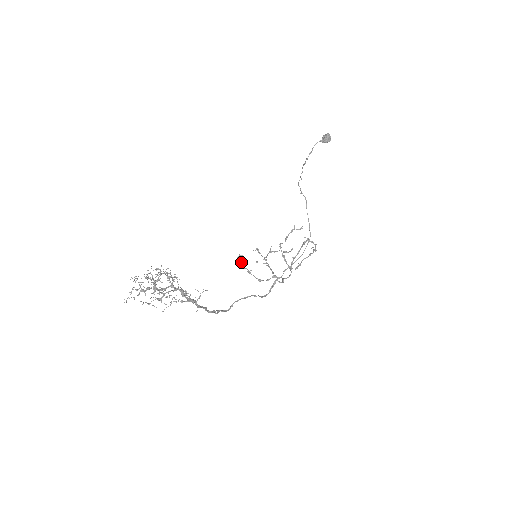
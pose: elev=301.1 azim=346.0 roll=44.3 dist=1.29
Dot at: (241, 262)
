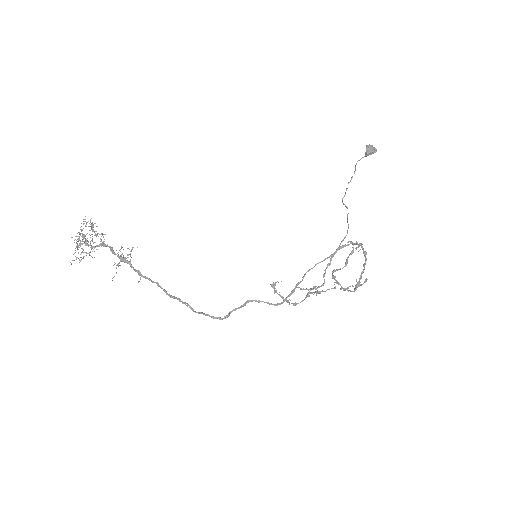
Dot at: occluded
